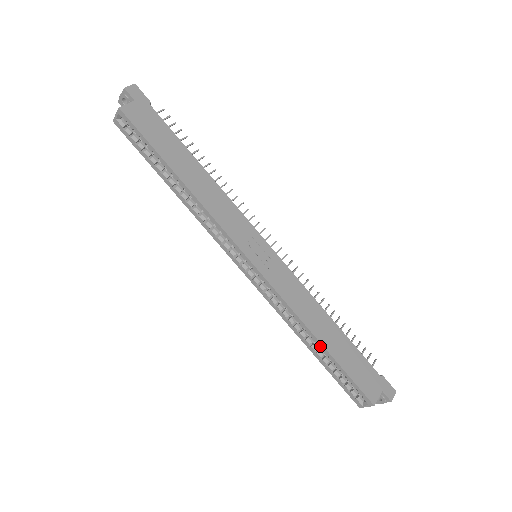
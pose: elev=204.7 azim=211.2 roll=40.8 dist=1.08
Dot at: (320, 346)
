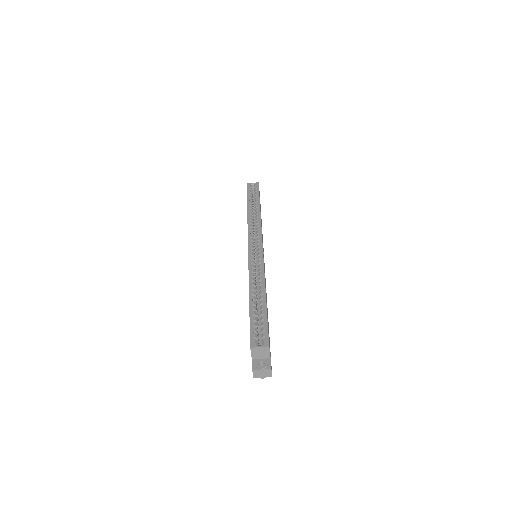
Dot at: (263, 296)
